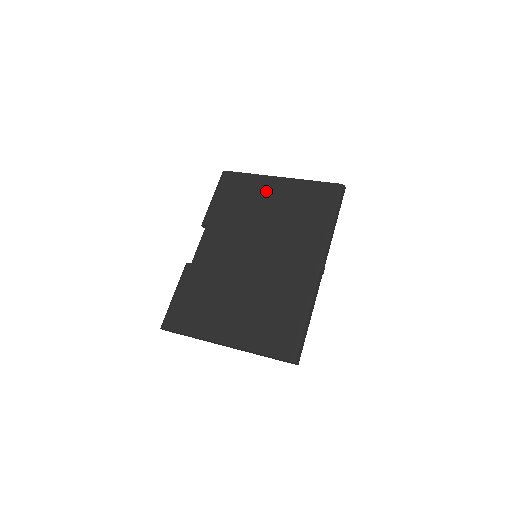
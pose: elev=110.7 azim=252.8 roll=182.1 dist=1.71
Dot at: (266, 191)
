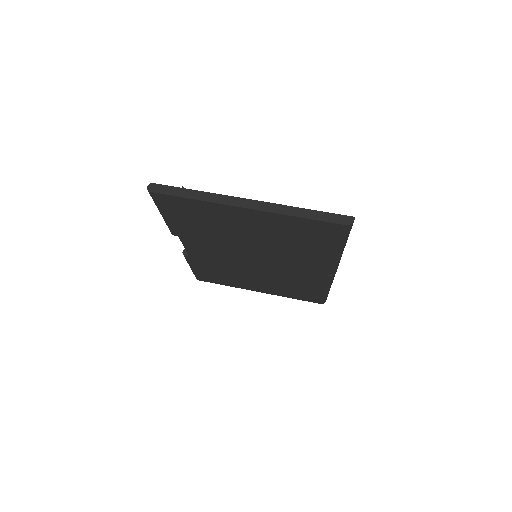
Dot at: (234, 220)
